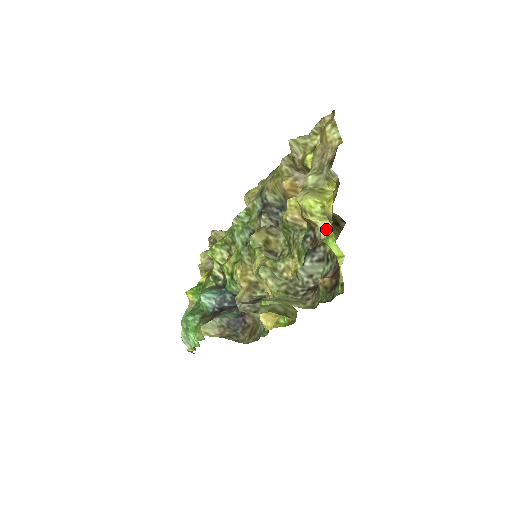
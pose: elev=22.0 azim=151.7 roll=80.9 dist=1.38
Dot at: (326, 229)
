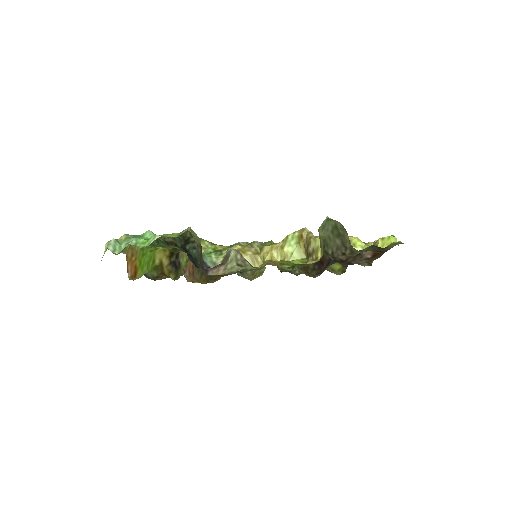
Dot at: occluded
